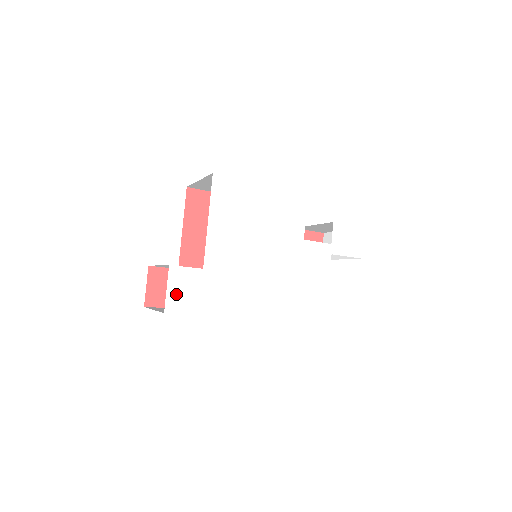
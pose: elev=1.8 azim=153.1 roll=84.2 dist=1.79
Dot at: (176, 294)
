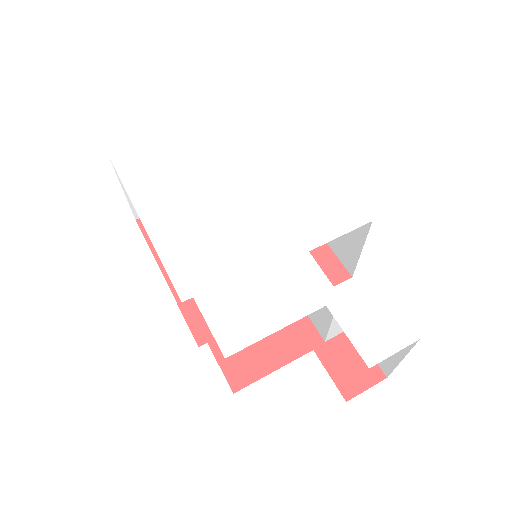
Dot at: (136, 157)
